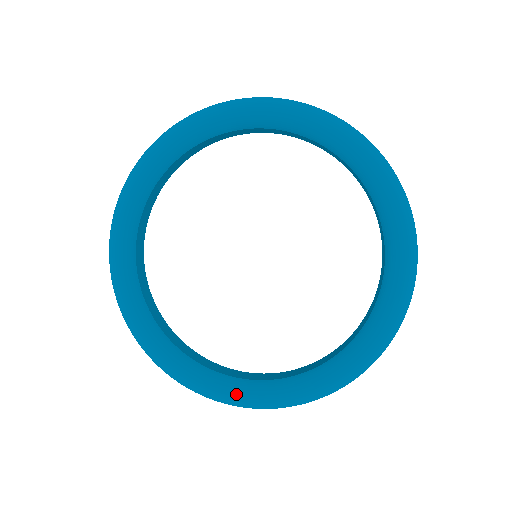
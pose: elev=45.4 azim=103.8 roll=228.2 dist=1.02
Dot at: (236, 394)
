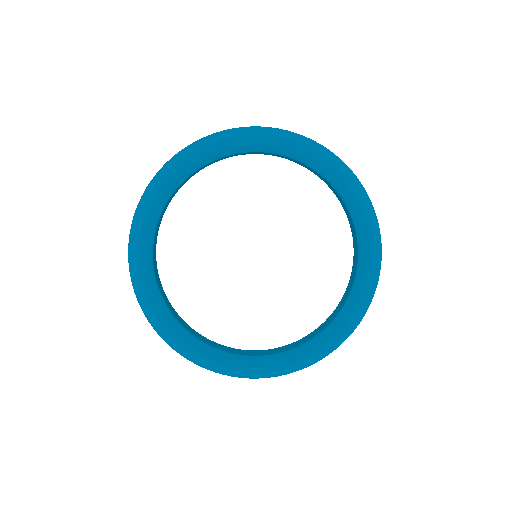
Dot at: (237, 367)
